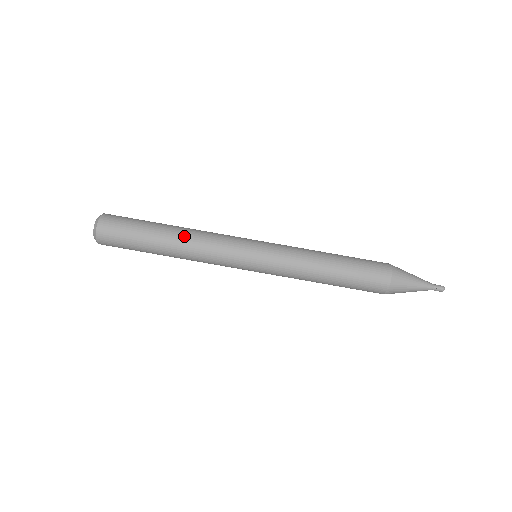
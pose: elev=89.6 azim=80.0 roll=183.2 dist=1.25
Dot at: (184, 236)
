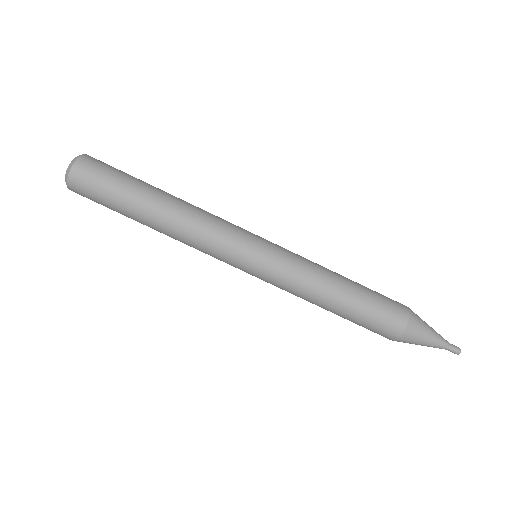
Dot at: (182, 201)
